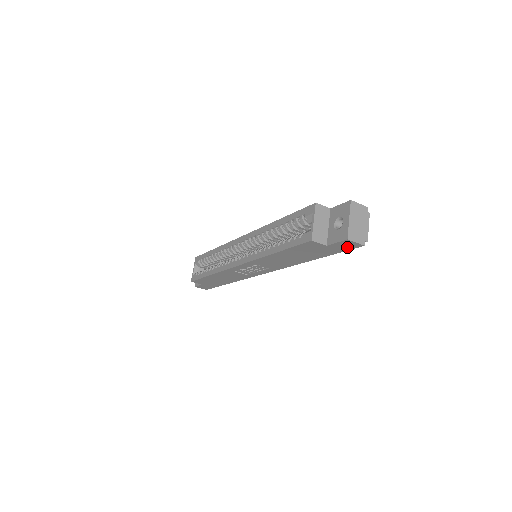
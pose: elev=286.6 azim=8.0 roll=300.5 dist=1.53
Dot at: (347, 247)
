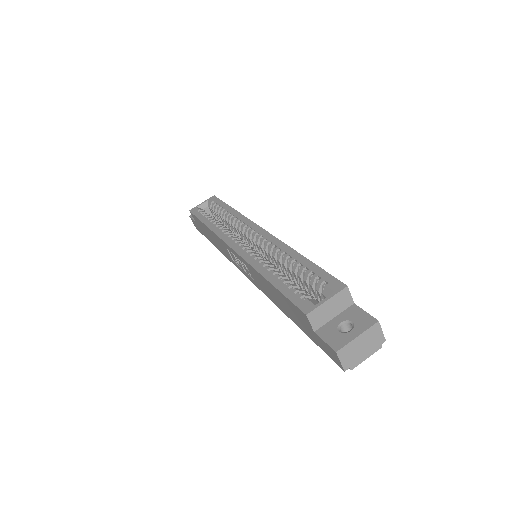
Dot at: (329, 353)
